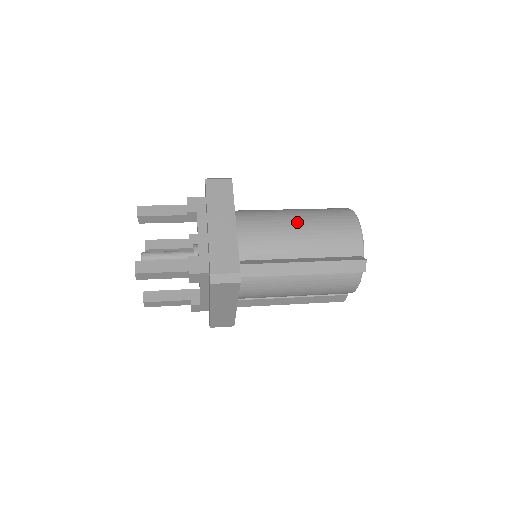
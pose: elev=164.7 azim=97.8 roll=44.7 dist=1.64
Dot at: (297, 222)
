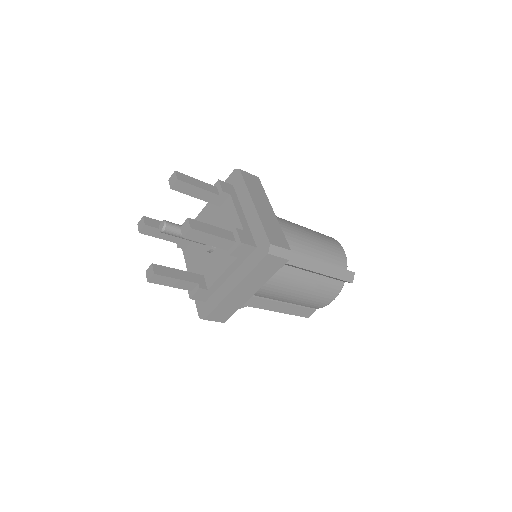
Dot at: (304, 230)
